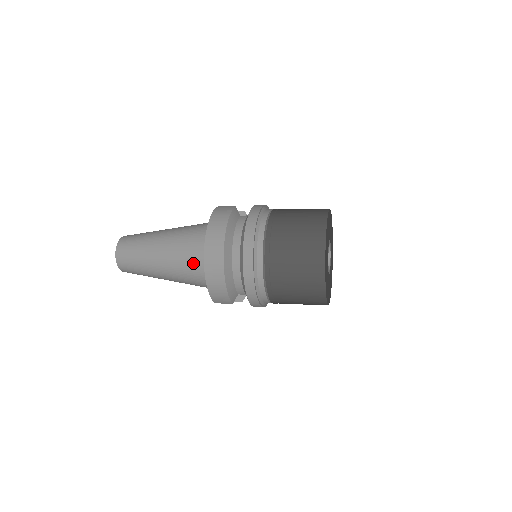
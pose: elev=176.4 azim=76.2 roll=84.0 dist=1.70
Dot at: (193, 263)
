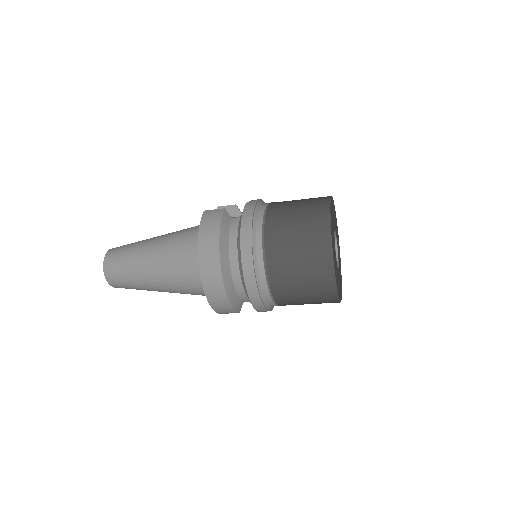
Dot at: (189, 278)
